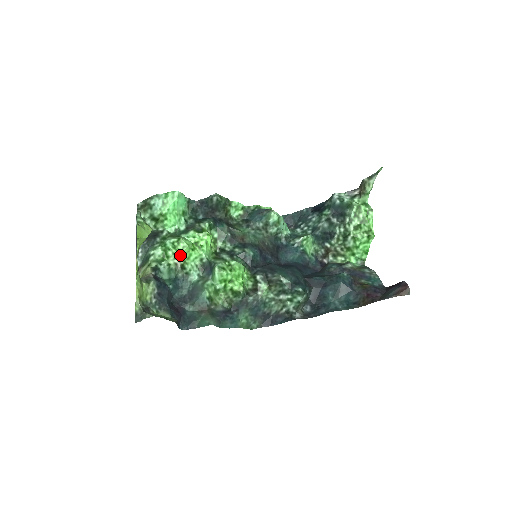
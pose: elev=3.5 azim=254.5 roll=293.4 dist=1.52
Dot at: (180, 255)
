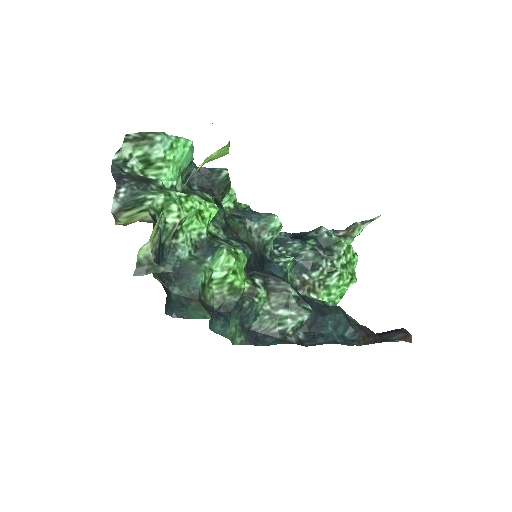
Dot at: (186, 215)
